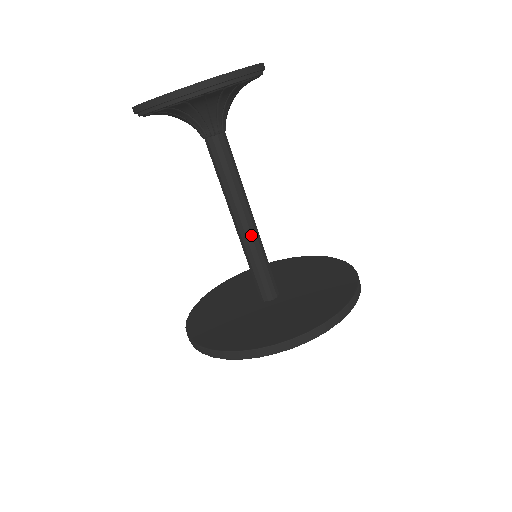
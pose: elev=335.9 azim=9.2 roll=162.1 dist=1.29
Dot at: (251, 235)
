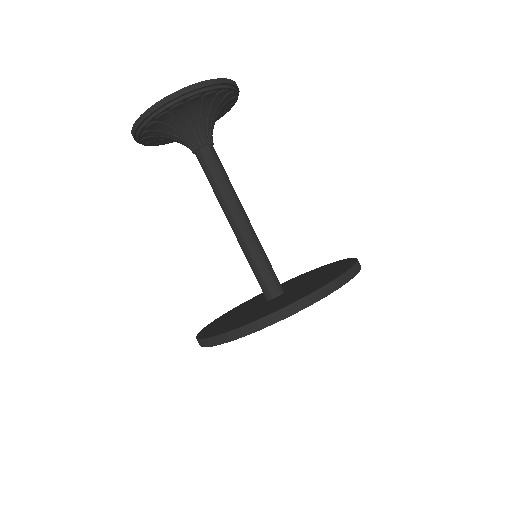
Dot at: (241, 236)
